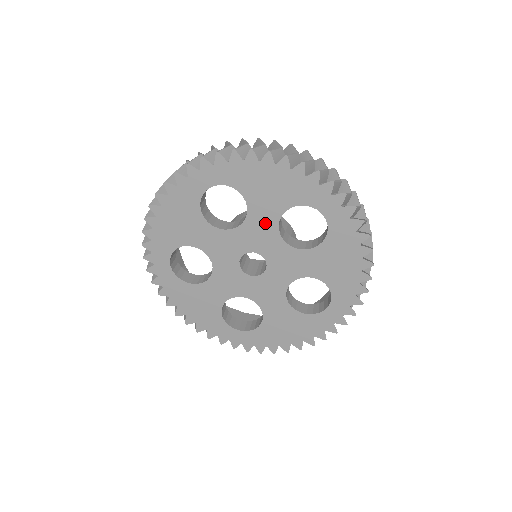
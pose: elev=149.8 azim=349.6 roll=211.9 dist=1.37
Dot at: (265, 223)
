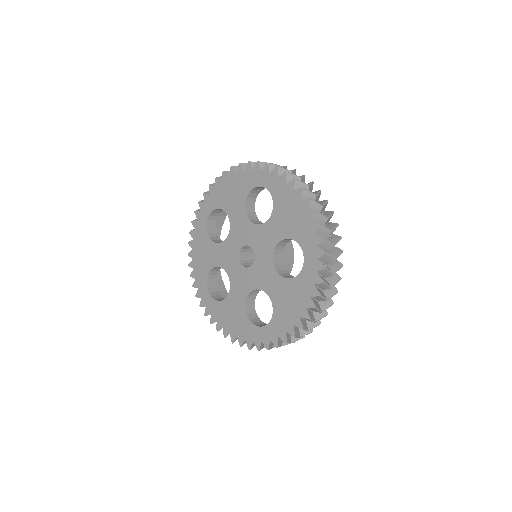
Dot at: (240, 219)
